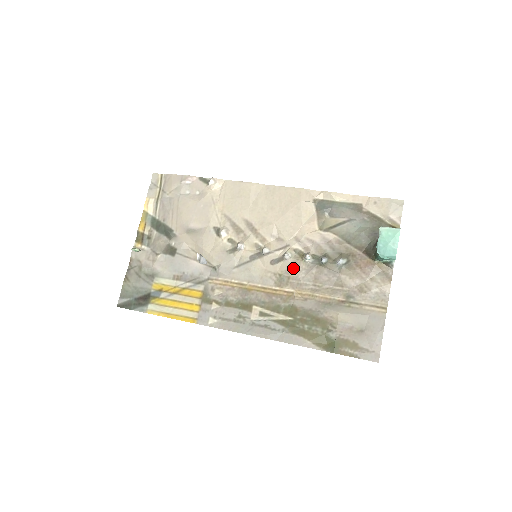
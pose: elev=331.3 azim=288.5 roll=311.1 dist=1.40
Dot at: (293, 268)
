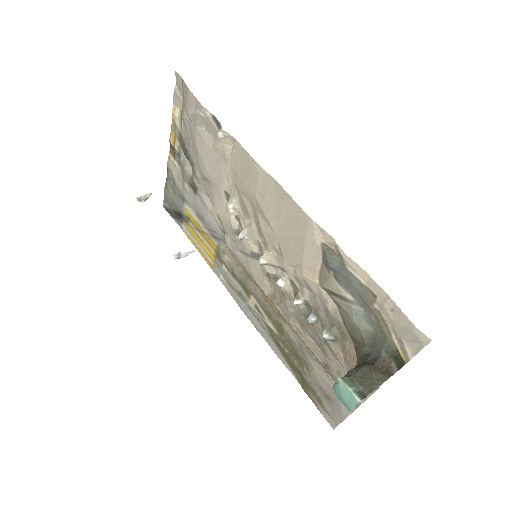
Dot at: (284, 297)
